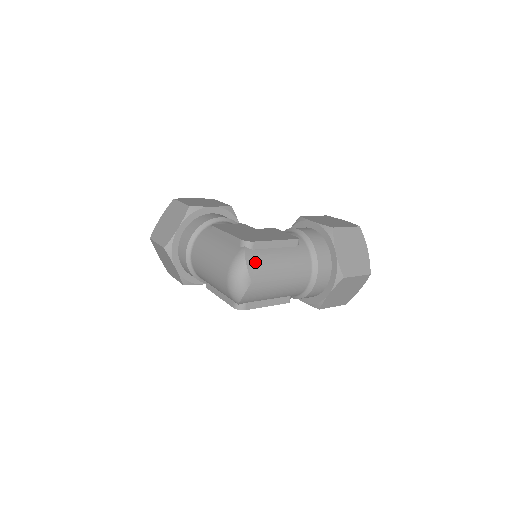
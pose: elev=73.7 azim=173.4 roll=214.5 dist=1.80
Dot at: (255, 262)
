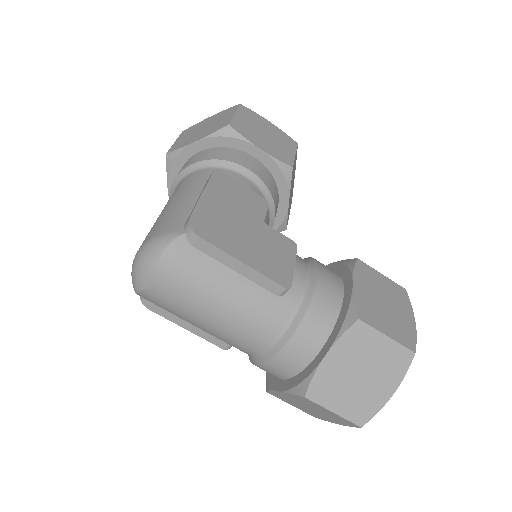
Dot at: (178, 265)
